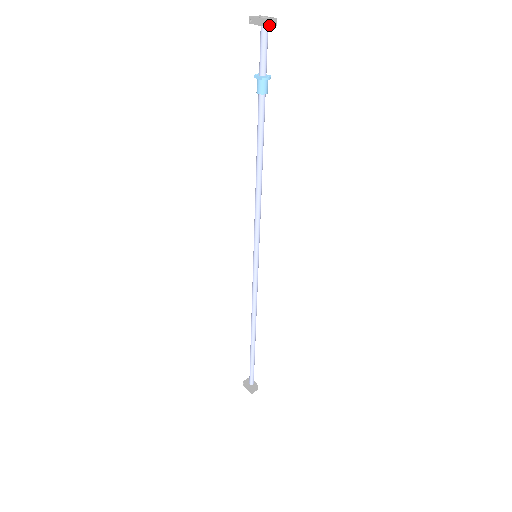
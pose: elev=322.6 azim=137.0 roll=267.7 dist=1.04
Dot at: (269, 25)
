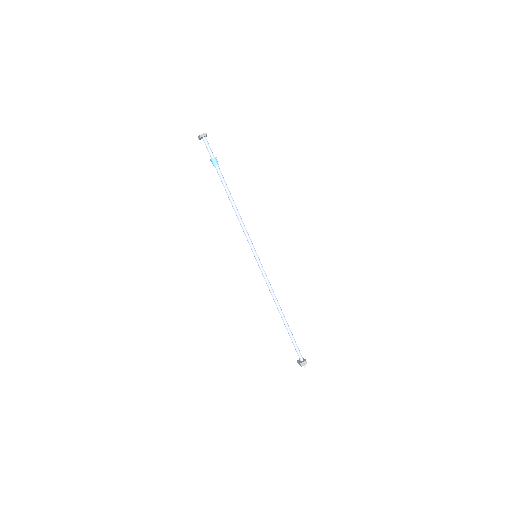
Dot at: (202, 137)
